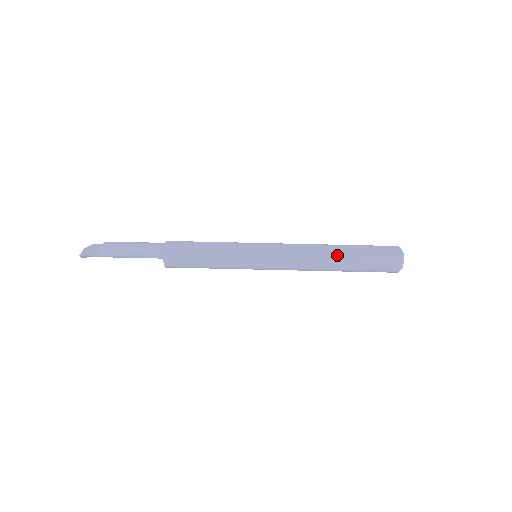
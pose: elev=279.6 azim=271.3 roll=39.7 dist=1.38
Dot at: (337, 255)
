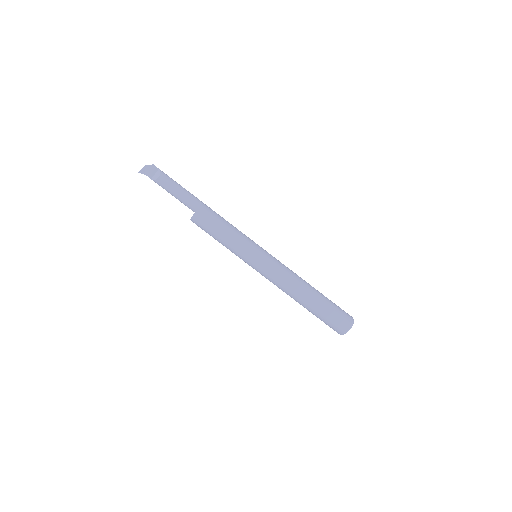
Dot at: (303, 302)
